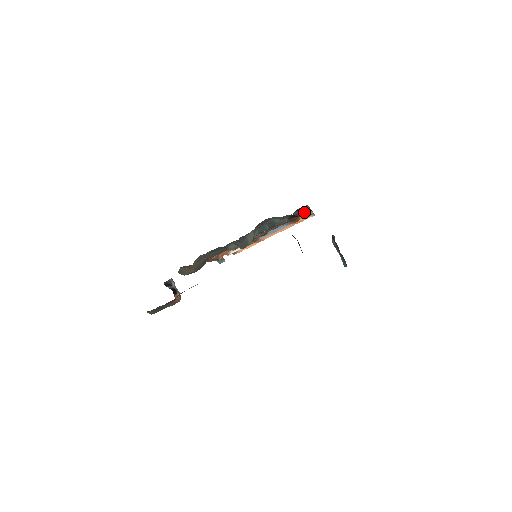
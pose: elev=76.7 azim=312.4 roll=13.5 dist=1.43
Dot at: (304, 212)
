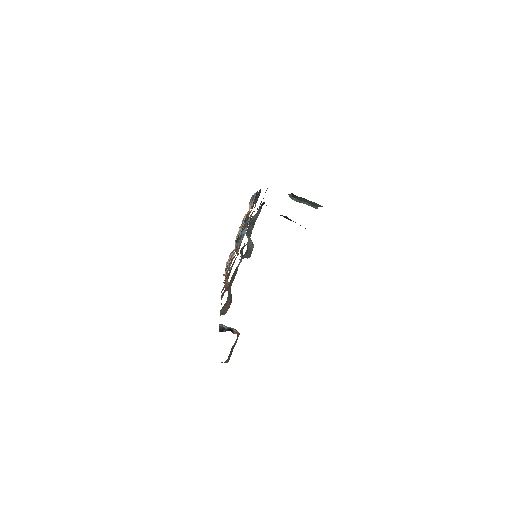
Dot at: occluded
